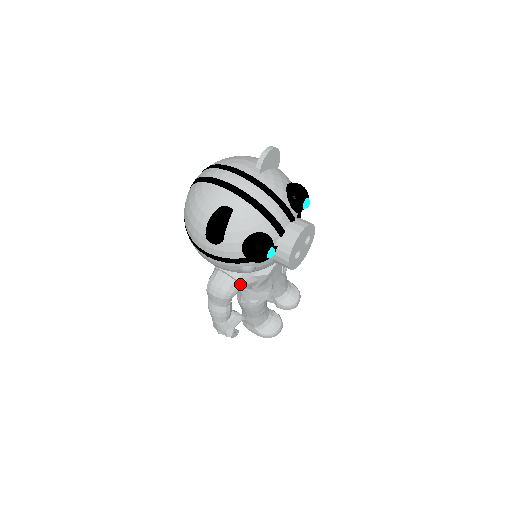
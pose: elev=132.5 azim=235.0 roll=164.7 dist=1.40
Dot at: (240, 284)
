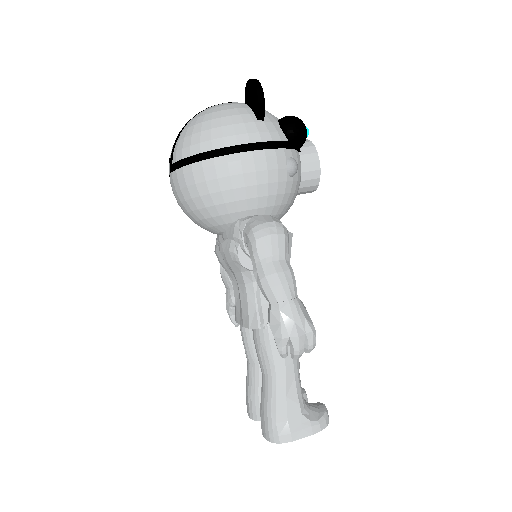
Dot at: occluded
